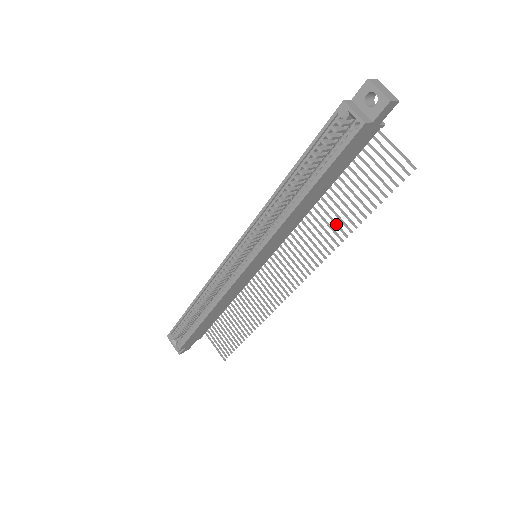
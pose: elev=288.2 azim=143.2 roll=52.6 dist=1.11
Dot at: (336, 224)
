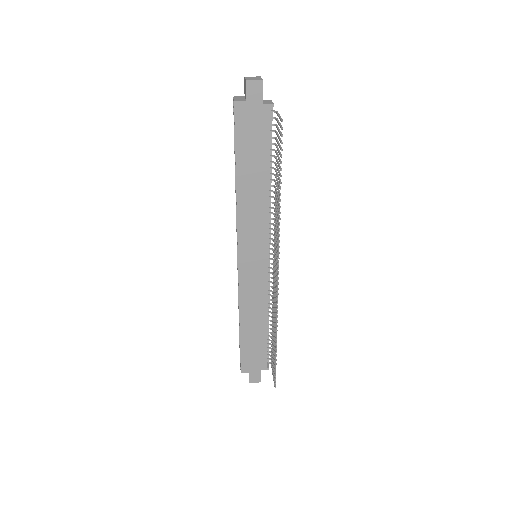
Dot at: (277, 201)
